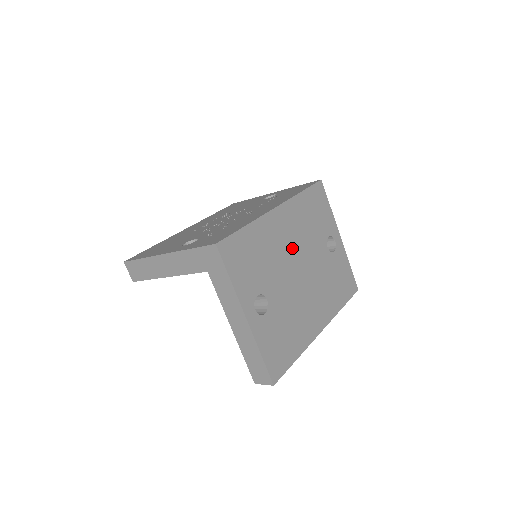
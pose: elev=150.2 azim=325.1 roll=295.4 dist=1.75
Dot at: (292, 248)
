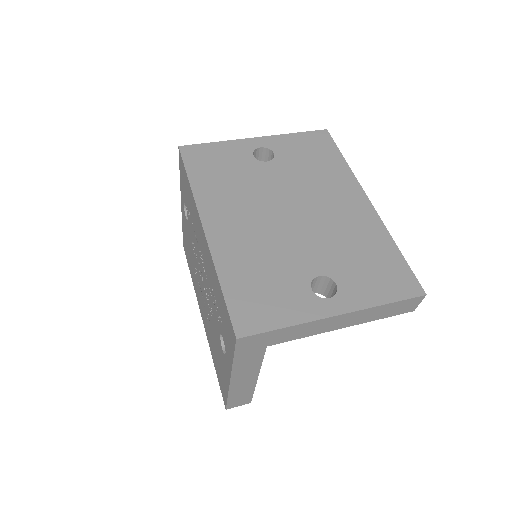
Dot at: (259, 218)
